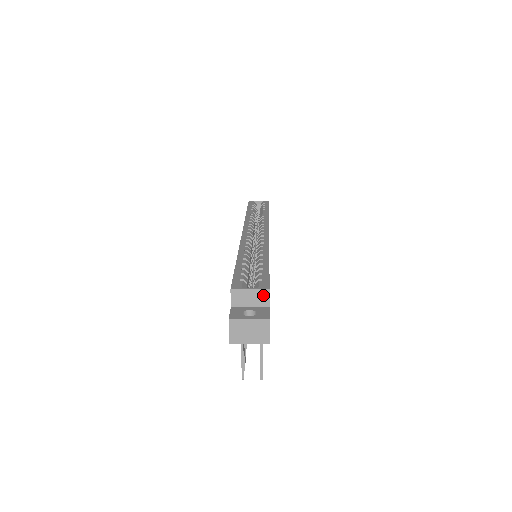
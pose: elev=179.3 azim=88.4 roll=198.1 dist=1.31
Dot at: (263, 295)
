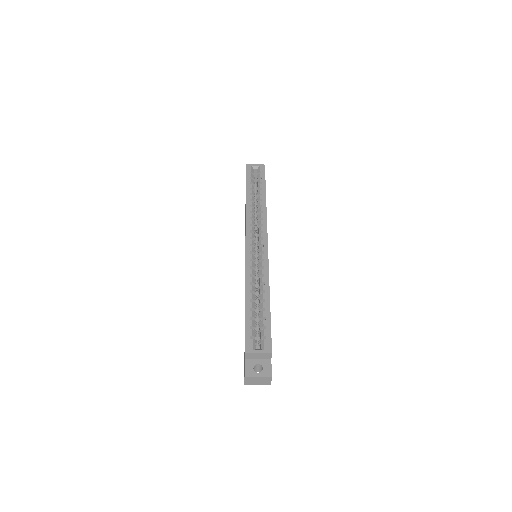
Dot at: (267, 355)
